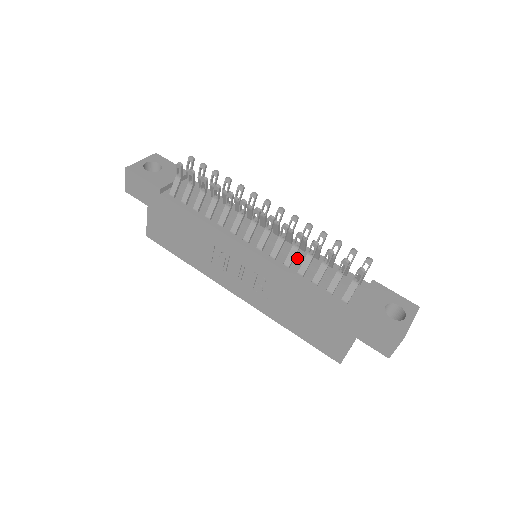
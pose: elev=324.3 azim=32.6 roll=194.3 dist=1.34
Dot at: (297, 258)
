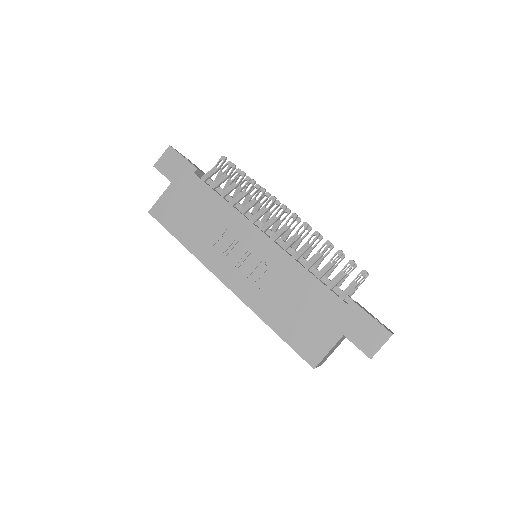
Dot at: (302, 258)
